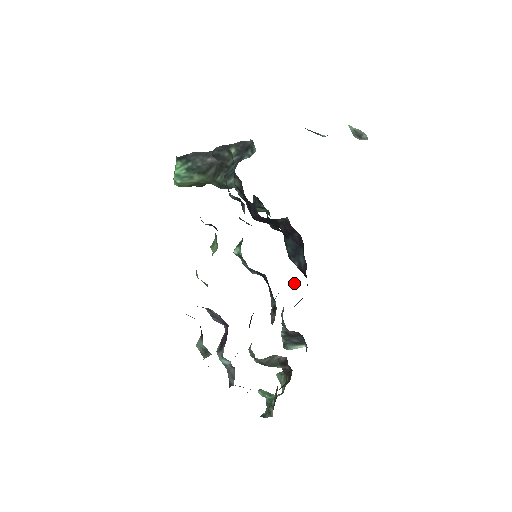
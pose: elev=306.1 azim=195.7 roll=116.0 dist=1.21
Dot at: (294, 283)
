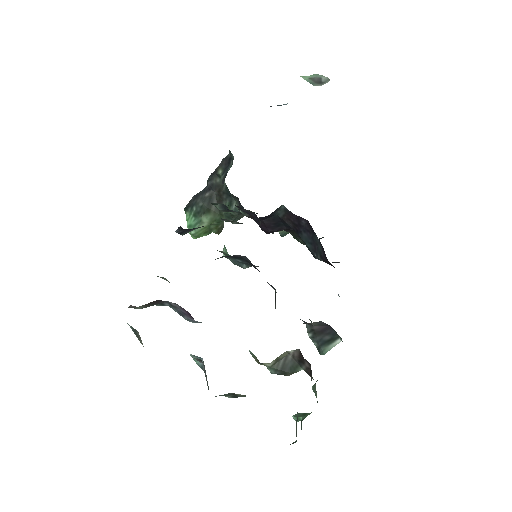
Dot at: occluded
